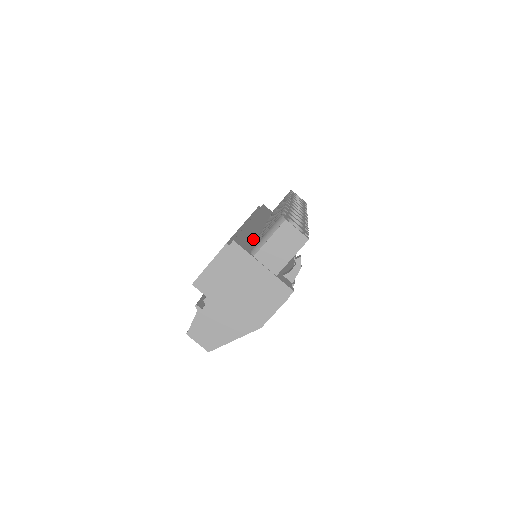
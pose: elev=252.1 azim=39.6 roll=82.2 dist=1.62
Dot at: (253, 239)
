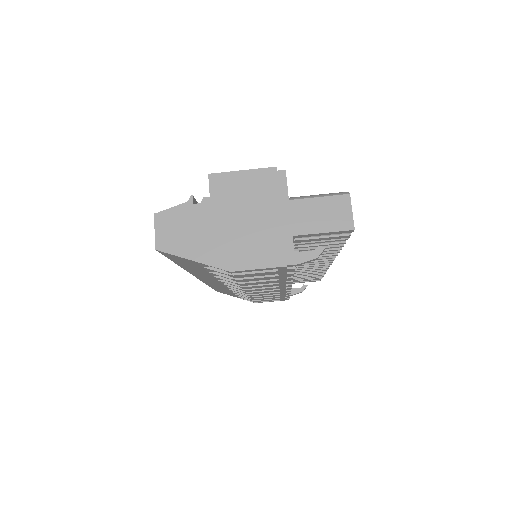
Dot at: occluded
